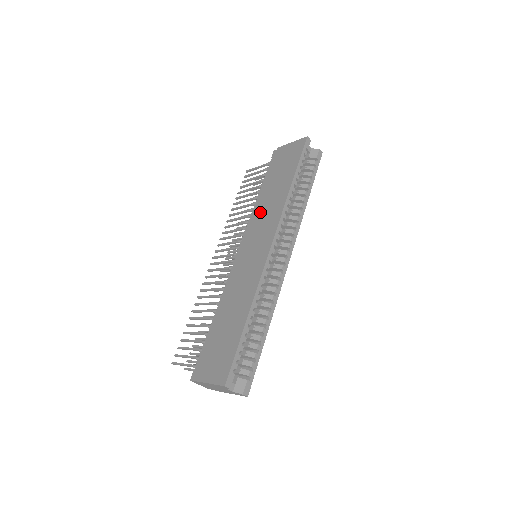
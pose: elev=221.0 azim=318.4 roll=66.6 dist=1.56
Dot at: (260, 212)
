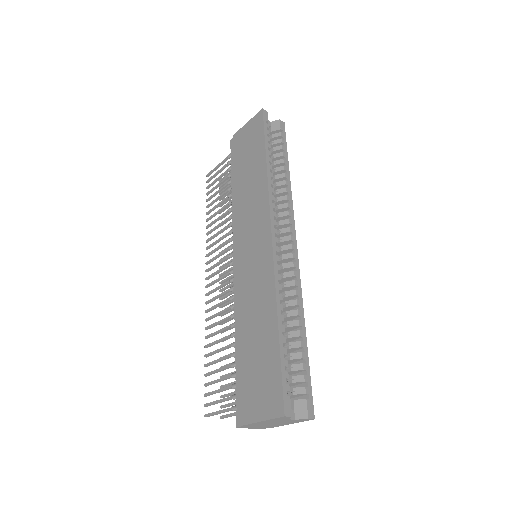
Dot at: (242, 206)
